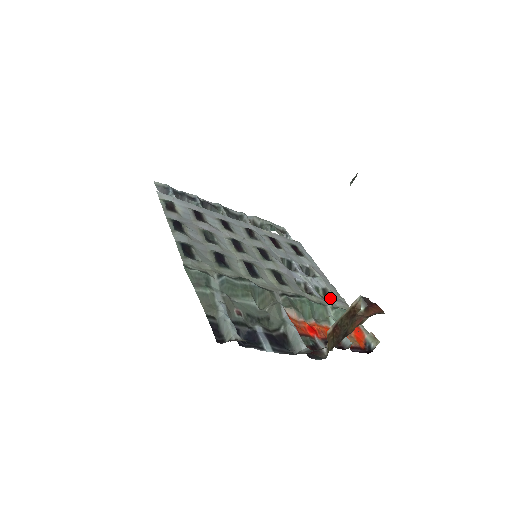
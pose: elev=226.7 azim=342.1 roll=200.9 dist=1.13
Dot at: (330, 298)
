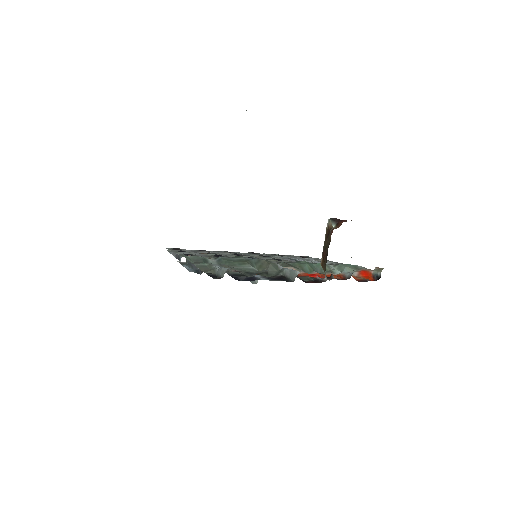
Dot at: occluded
